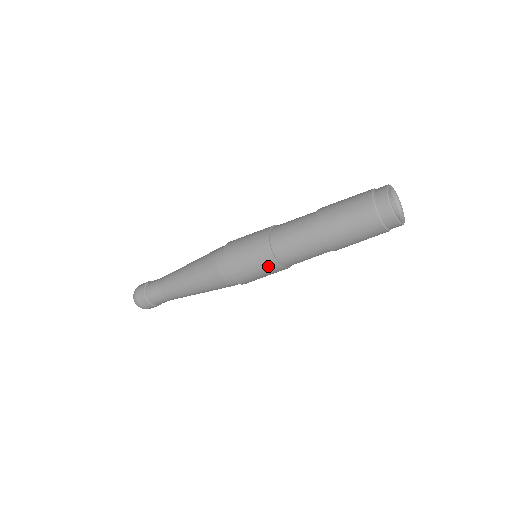
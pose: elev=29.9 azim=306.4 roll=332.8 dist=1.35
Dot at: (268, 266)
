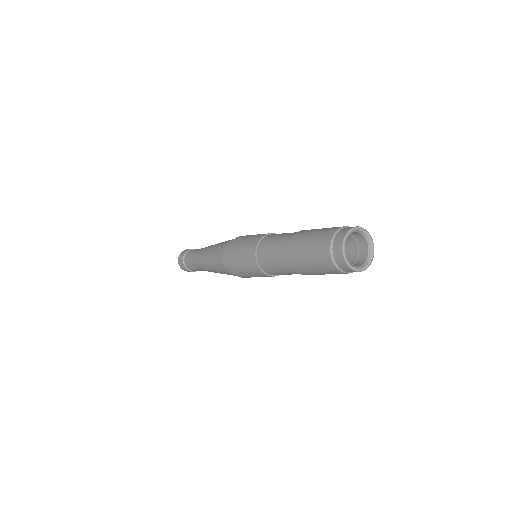
Dot at: (261, 276)
